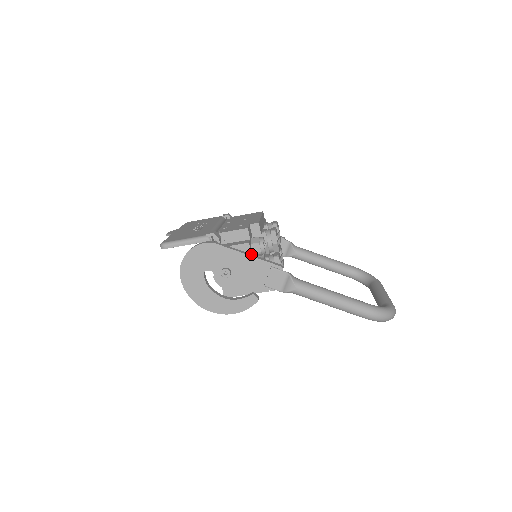
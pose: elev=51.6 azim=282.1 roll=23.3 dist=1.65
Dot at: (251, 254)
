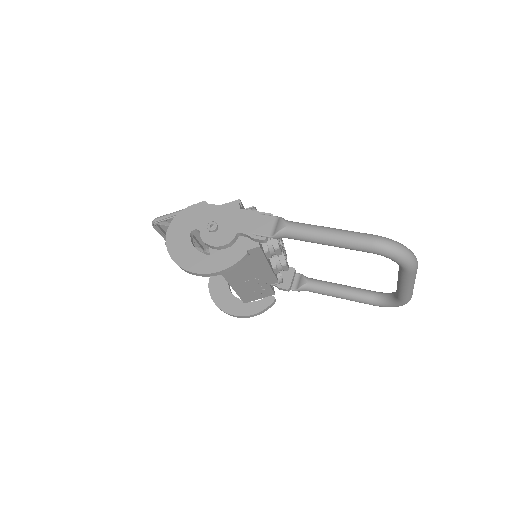
Dot at: occluded
